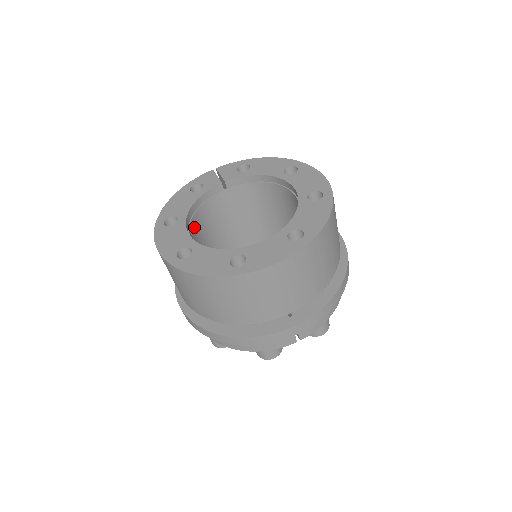
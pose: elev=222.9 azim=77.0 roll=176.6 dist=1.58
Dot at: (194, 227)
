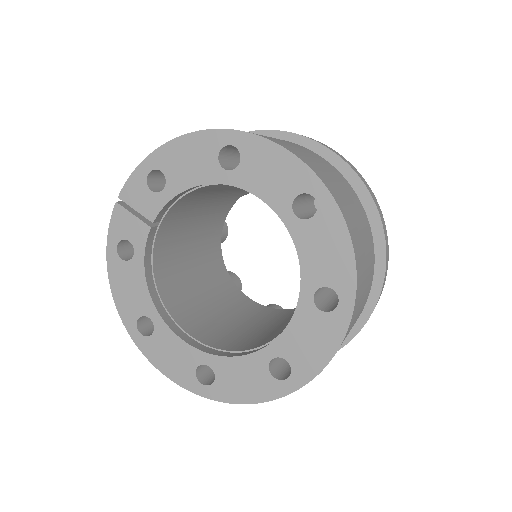
Dot at: (169, 298)
